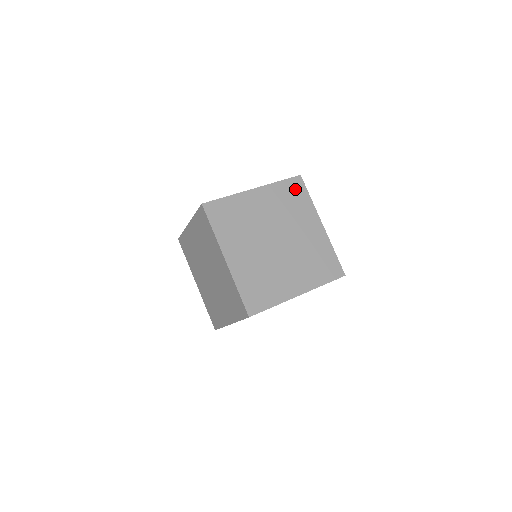
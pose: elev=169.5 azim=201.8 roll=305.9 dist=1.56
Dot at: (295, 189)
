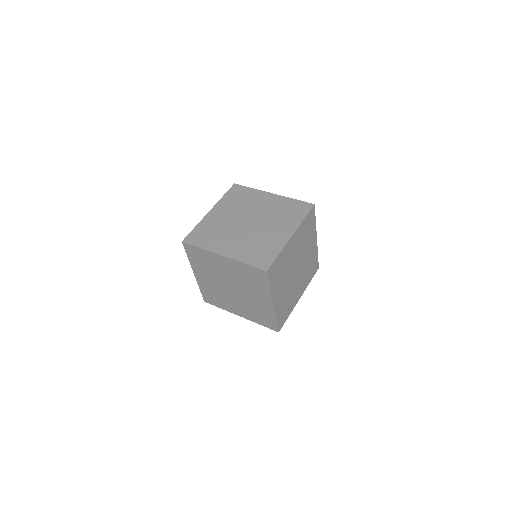
Dot at: (300, 208)
